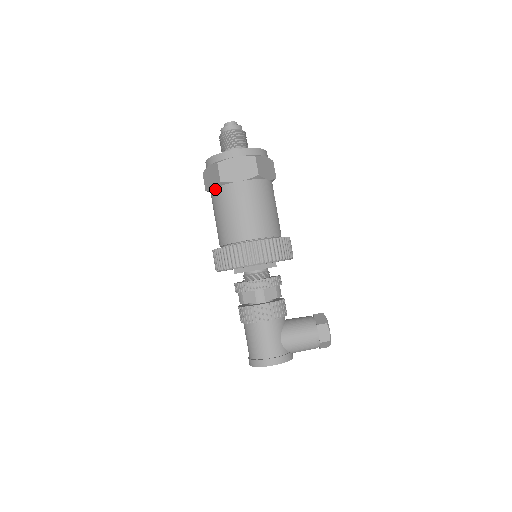
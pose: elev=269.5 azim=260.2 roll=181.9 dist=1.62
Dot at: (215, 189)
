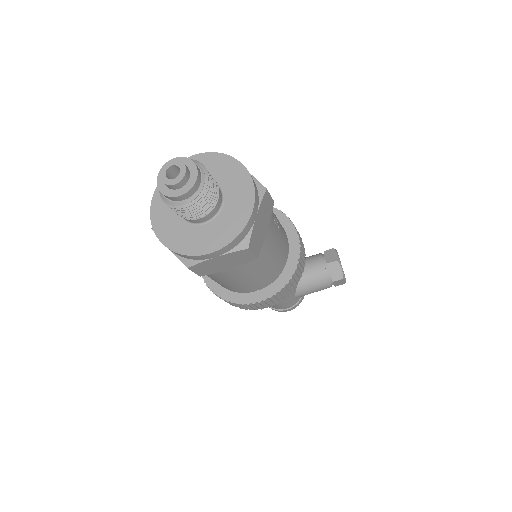
Dot at: occluded
